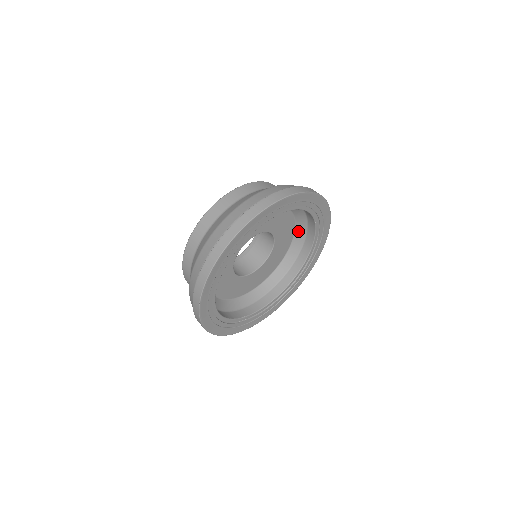
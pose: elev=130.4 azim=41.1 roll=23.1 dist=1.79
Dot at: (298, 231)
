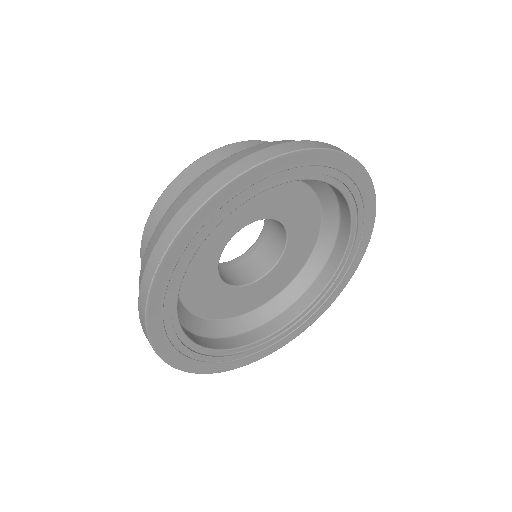
Dot at: (315, 256)
